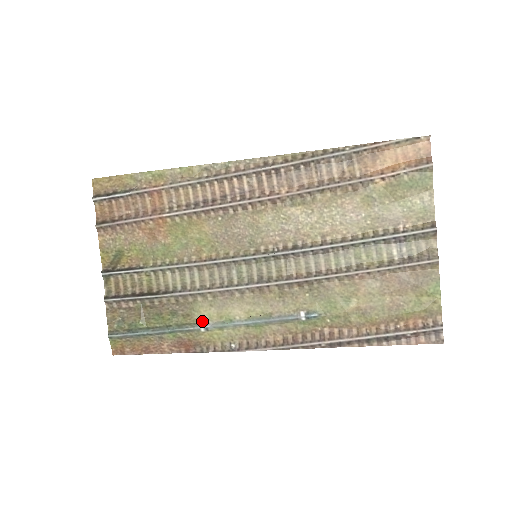
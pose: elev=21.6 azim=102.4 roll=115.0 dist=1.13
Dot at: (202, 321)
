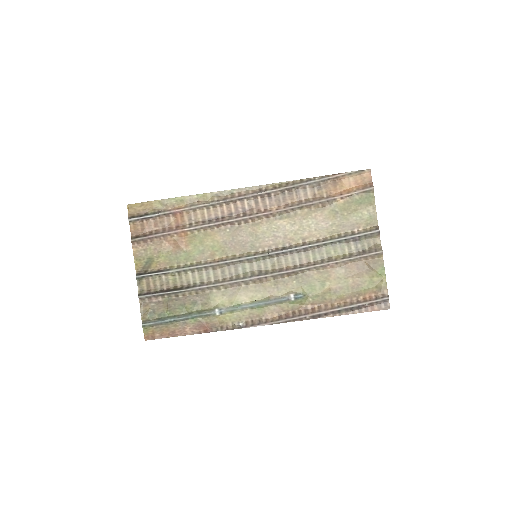
Dot at: (217, 307)
